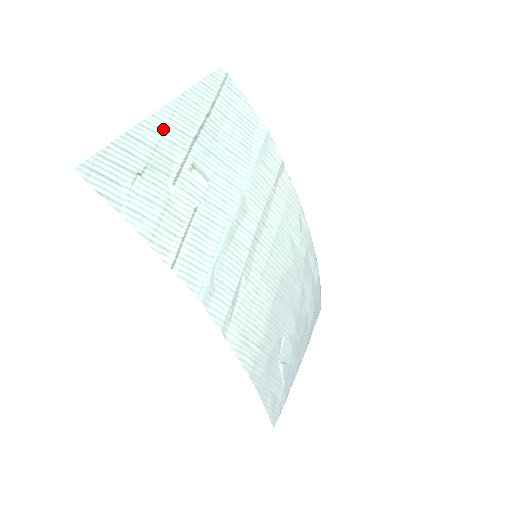
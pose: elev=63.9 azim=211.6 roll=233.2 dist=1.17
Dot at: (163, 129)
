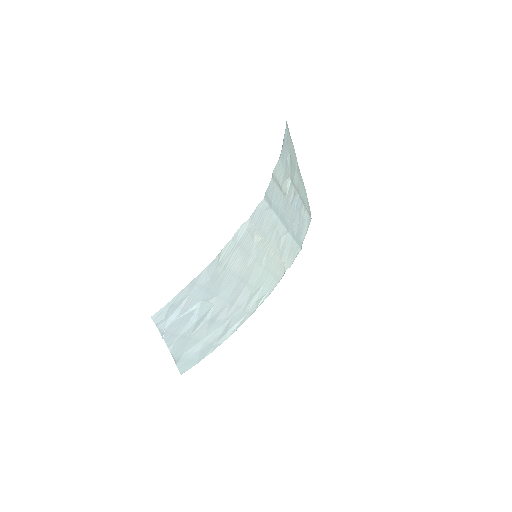
Dot at: (299, 175)
